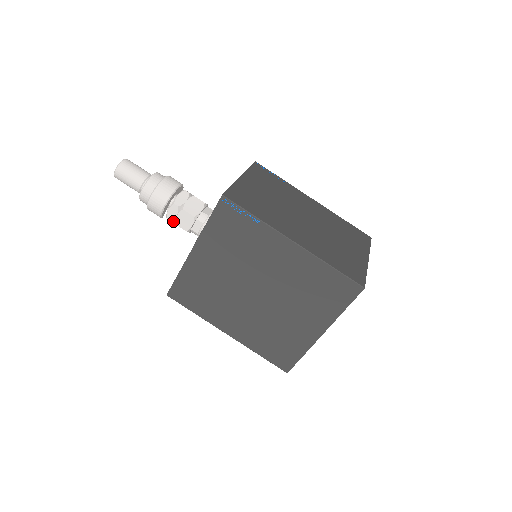
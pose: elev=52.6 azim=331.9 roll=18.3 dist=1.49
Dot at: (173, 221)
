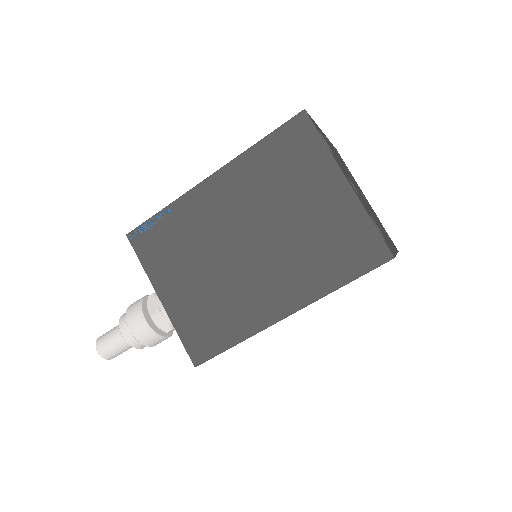
Dot at: occluded
